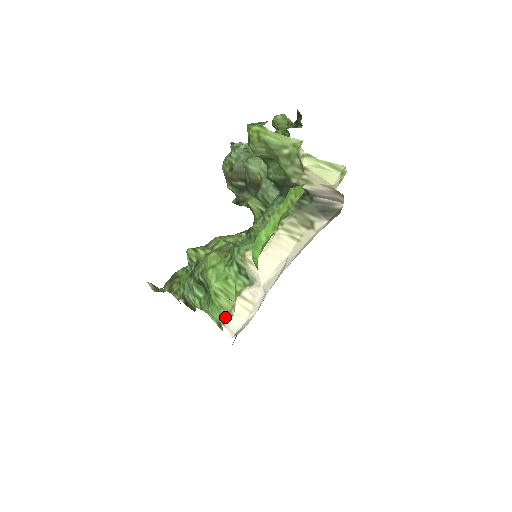
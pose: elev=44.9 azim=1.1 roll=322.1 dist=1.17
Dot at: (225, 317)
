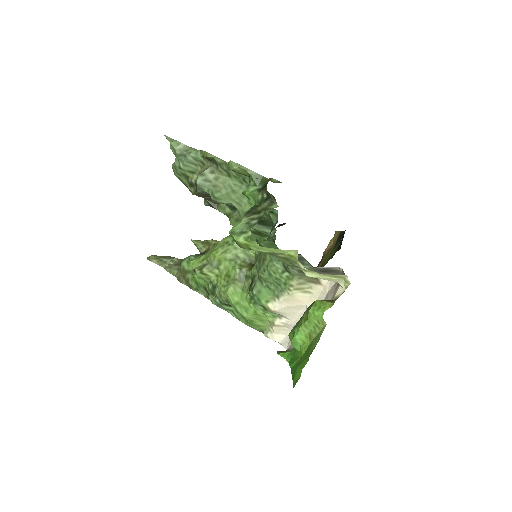
Dot at: (266, 332)
